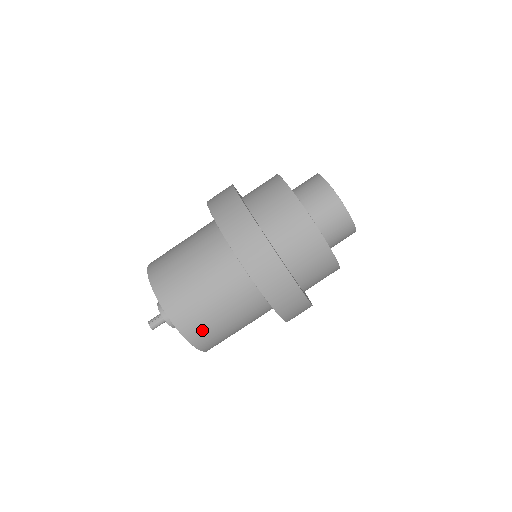
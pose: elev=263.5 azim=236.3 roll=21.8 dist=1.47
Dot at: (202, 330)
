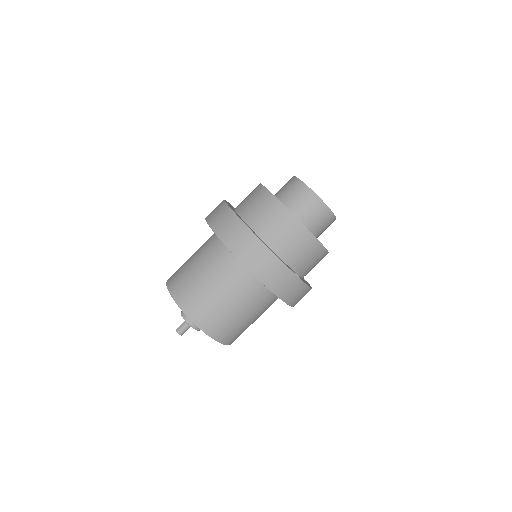
Dot at: (189, 294)
